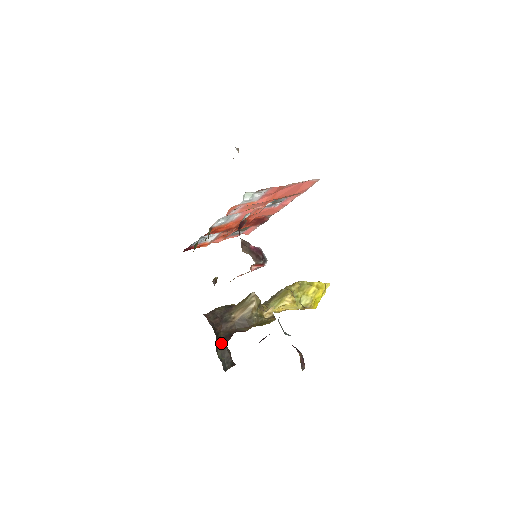
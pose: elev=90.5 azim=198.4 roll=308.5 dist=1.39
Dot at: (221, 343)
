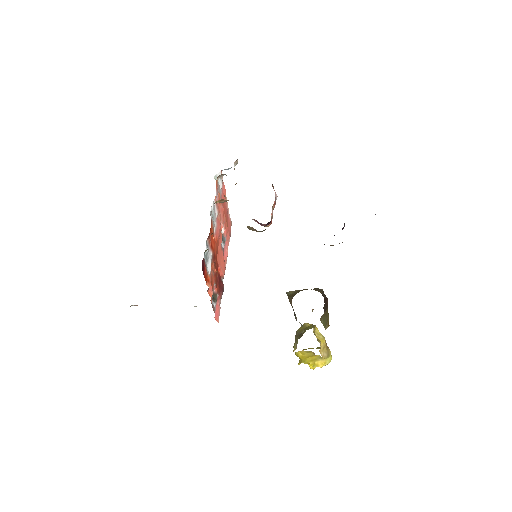
Dot at: occluded
